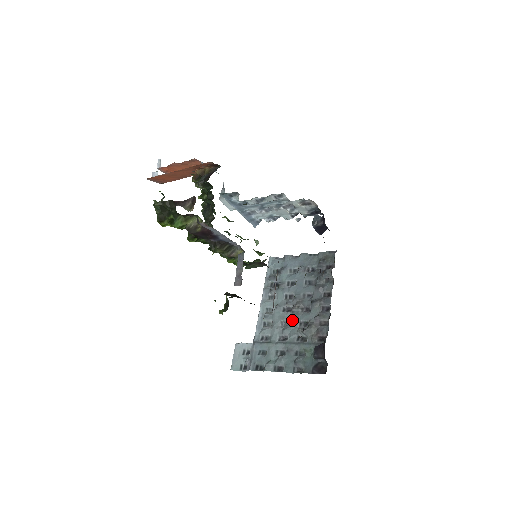
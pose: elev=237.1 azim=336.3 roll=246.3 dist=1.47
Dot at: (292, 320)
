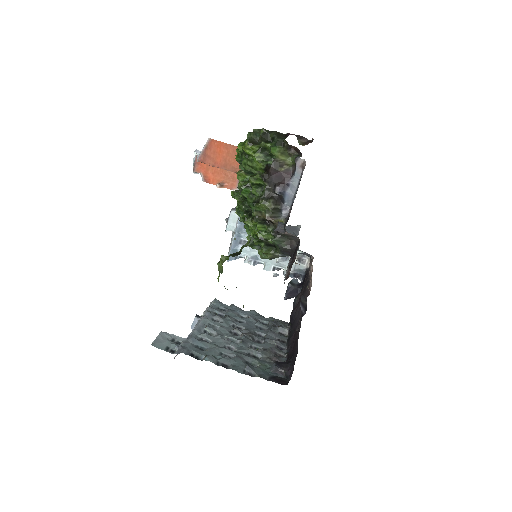
Dot at: (243, 340)
